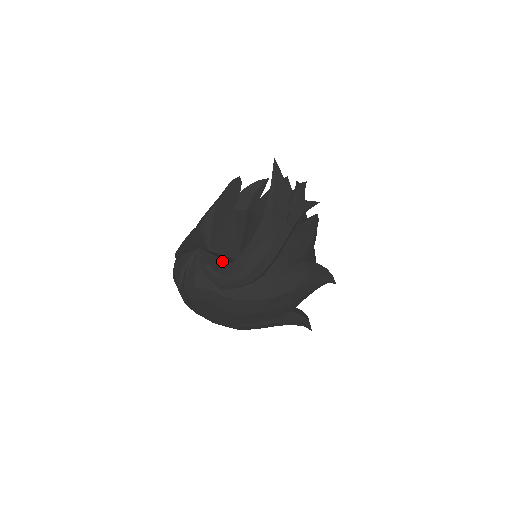
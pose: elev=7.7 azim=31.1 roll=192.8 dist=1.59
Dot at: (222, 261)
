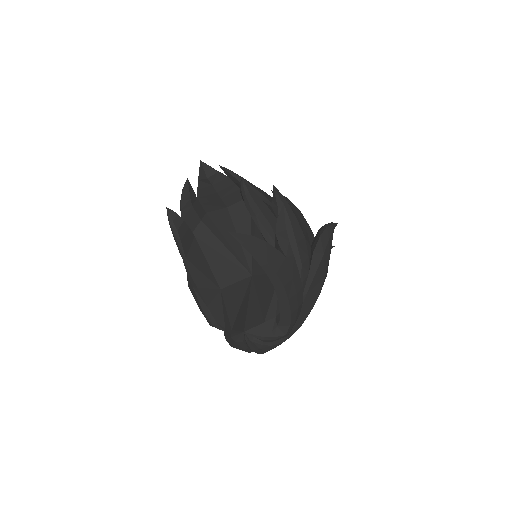
Dot at: (269, 323)
